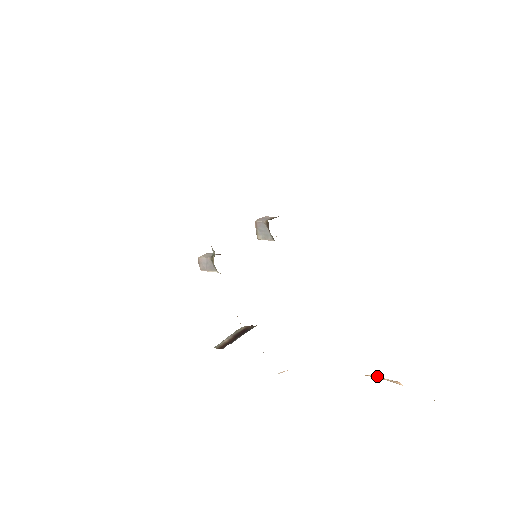
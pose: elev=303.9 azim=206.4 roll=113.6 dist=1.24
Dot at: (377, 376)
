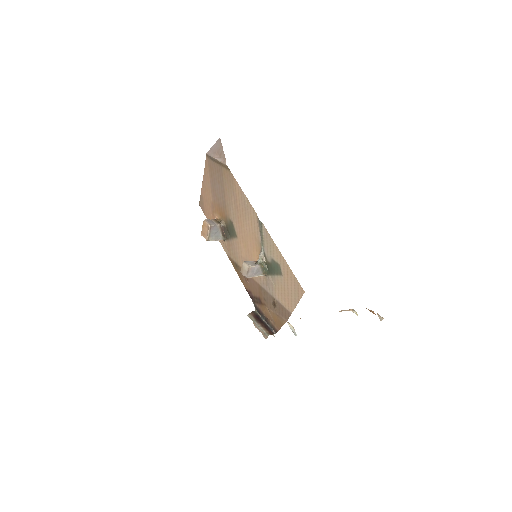
Dot at: (341, 311)
